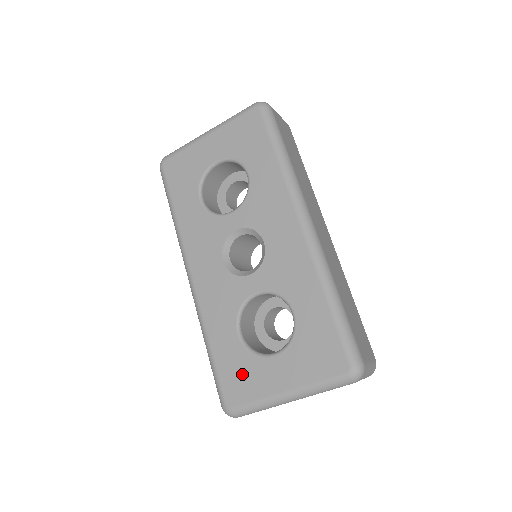
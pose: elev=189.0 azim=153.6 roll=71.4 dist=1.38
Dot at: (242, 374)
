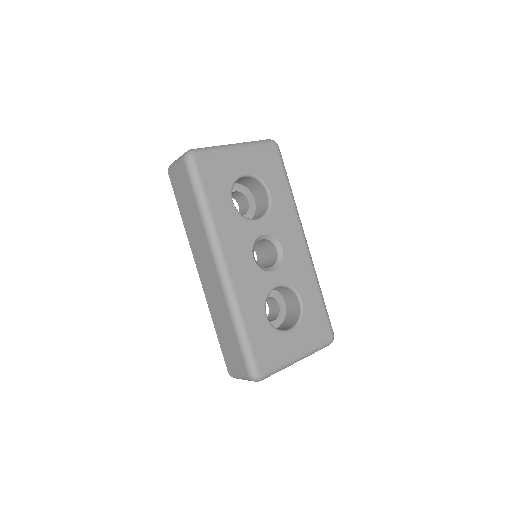
Dot at: (270, 346)
